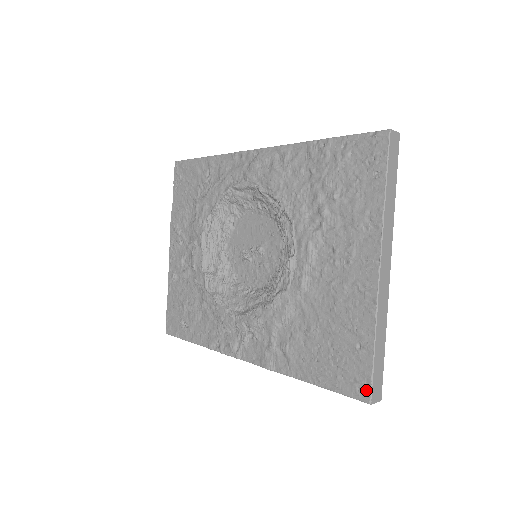
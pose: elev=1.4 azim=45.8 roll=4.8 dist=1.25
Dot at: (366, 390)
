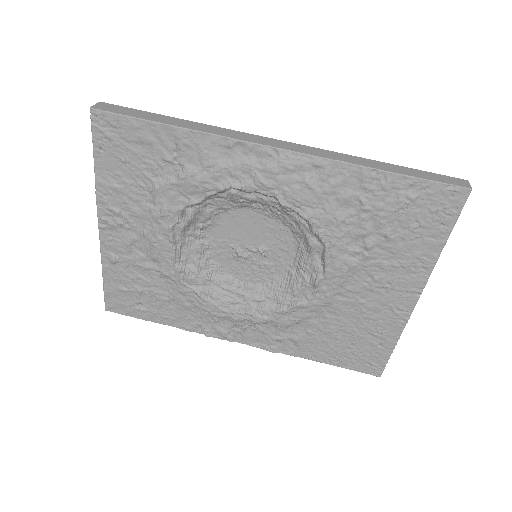
Dot at: (379, 370)
